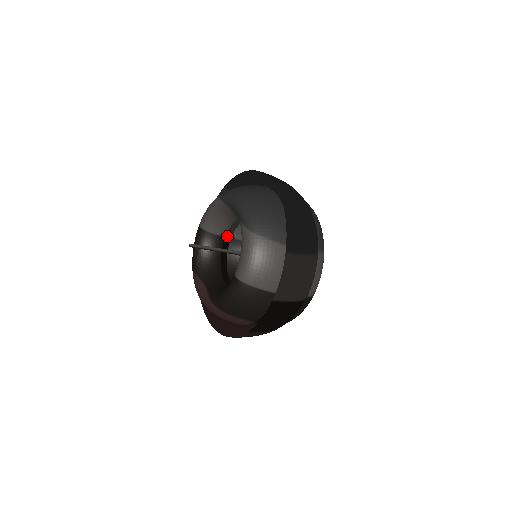
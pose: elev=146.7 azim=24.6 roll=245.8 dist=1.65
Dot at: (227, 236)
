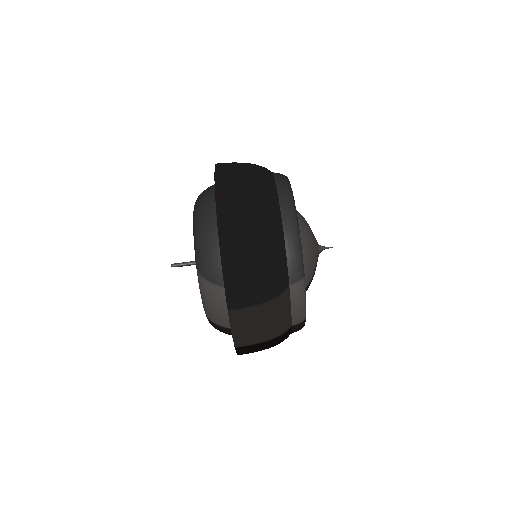
Dot at: occluded
